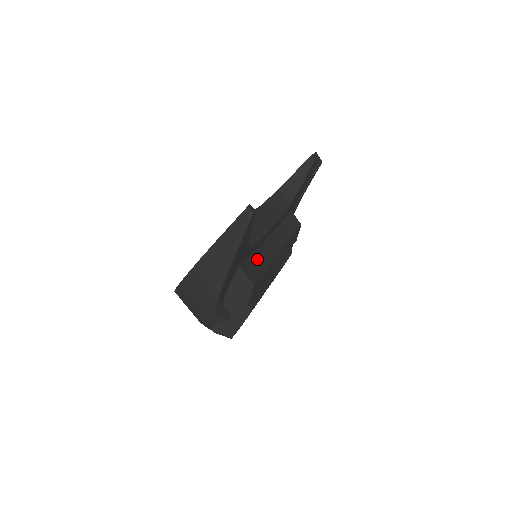
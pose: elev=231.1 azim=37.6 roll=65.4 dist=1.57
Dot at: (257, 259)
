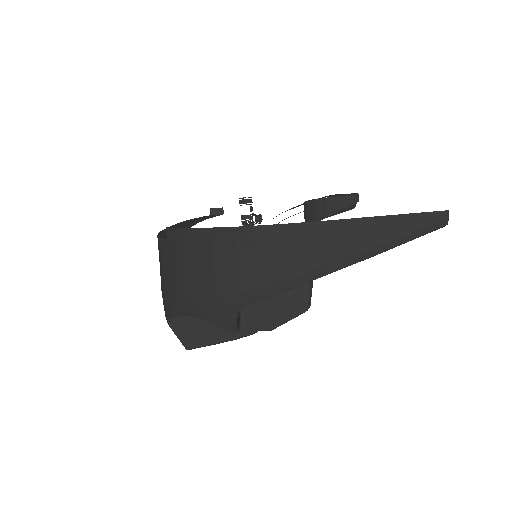
Dot at: occluded
